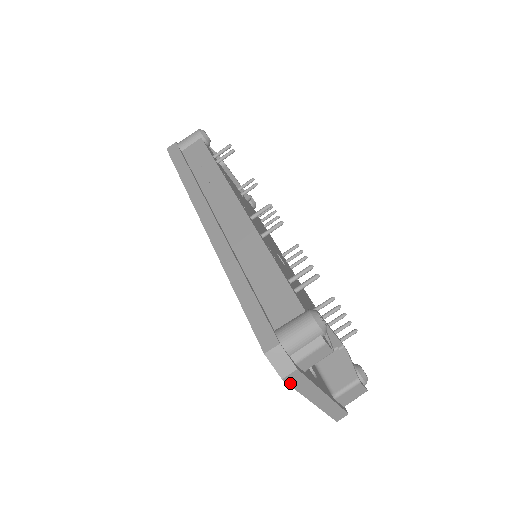
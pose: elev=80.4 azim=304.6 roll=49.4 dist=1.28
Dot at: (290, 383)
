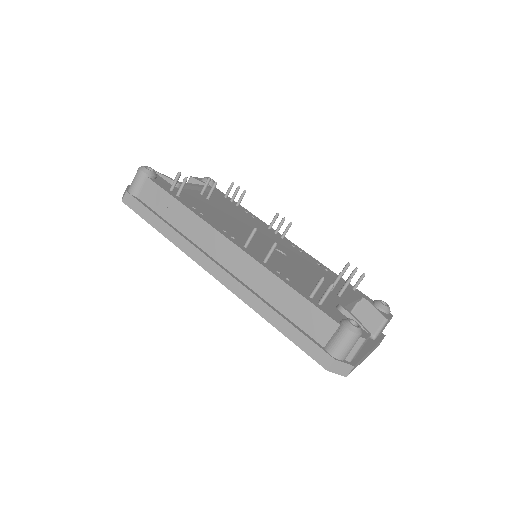
Dot at: occluded
